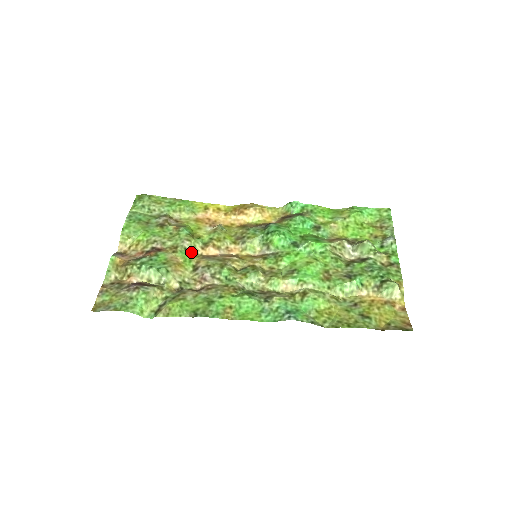
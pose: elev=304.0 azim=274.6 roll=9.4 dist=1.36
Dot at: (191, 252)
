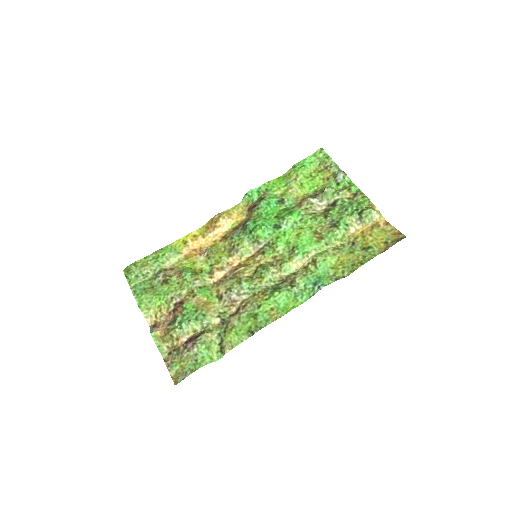
Dot at: (206, 287)
